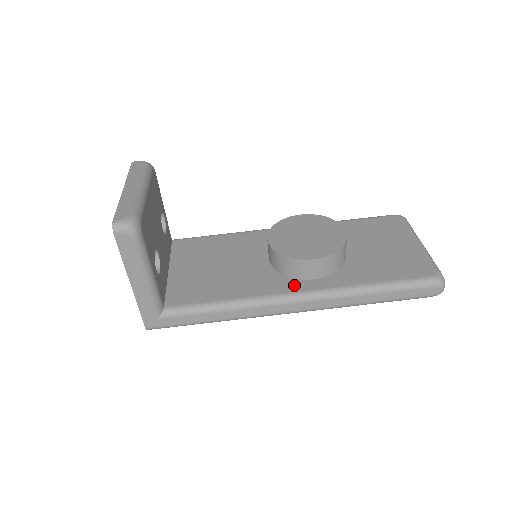
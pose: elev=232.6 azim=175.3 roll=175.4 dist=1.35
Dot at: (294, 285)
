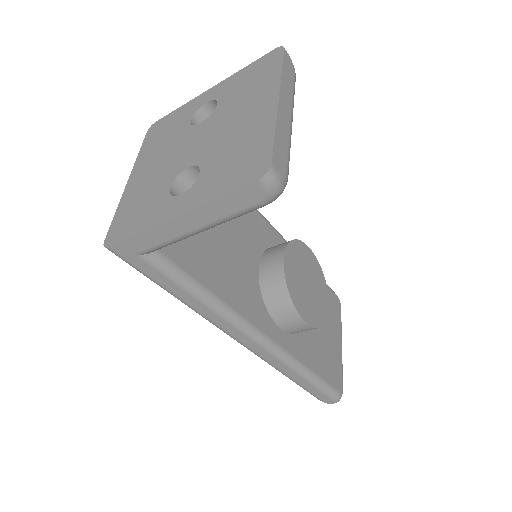
Dot at: (268, 324)
